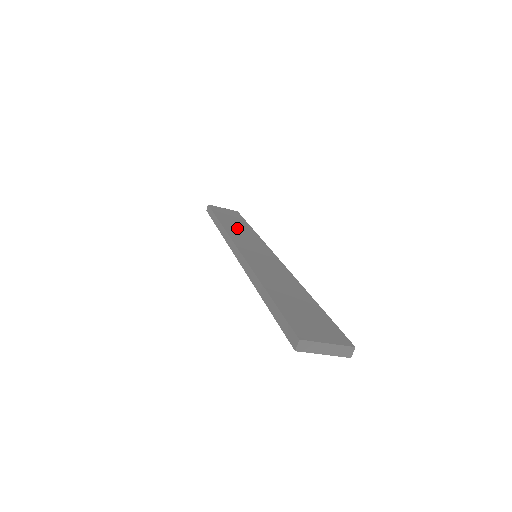
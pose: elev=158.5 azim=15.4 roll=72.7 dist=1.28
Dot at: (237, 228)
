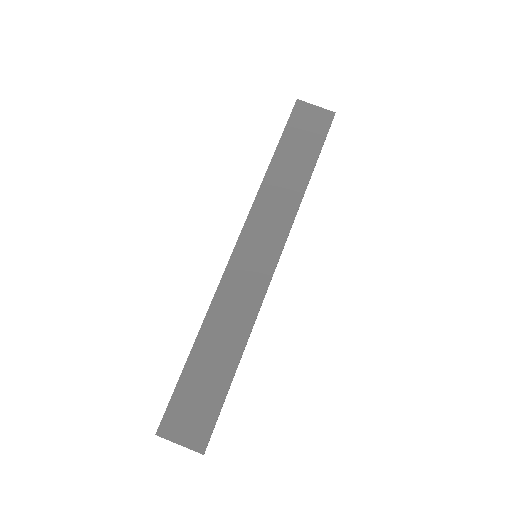
Dot at: (282, 182)
